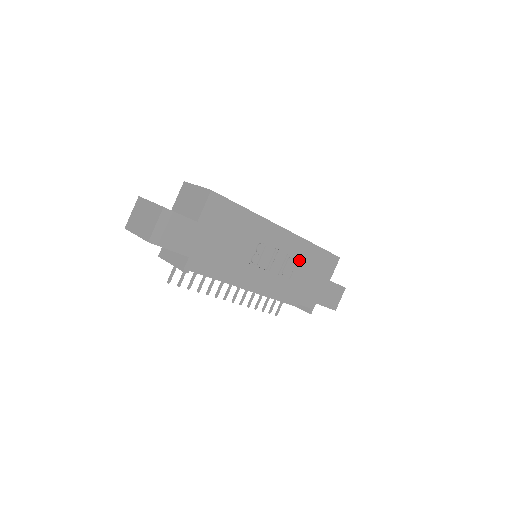
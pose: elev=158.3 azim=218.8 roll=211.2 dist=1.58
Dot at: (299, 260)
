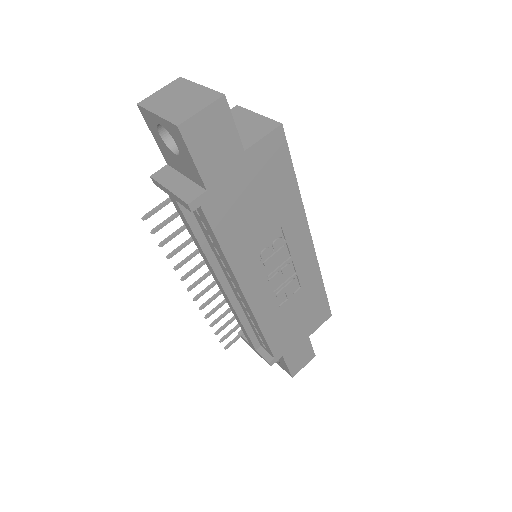
Dot at: (300, 289)
